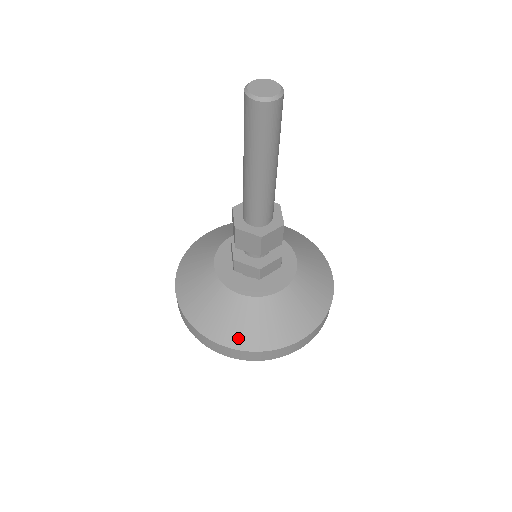
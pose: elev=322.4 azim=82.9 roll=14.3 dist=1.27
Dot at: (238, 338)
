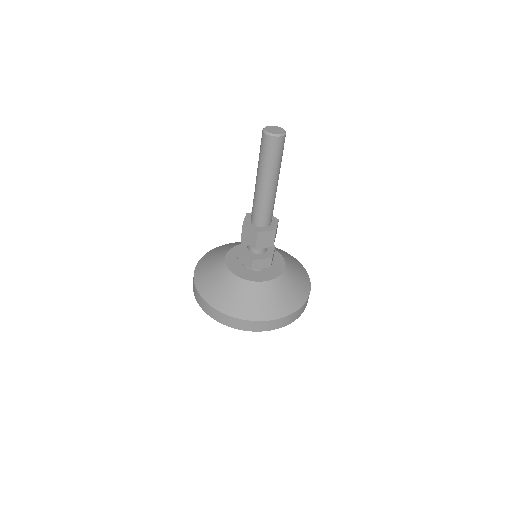
Dot at: (225, 304)
